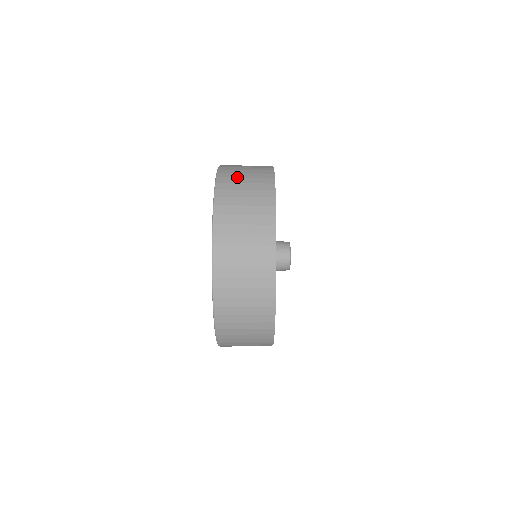
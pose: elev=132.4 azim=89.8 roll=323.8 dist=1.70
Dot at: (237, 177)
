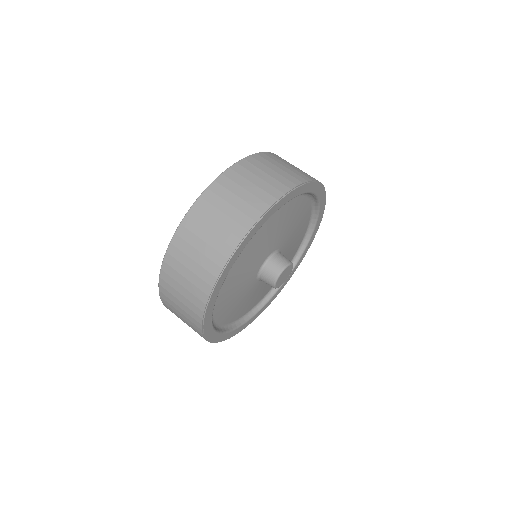
Dot at: (254, 173)
